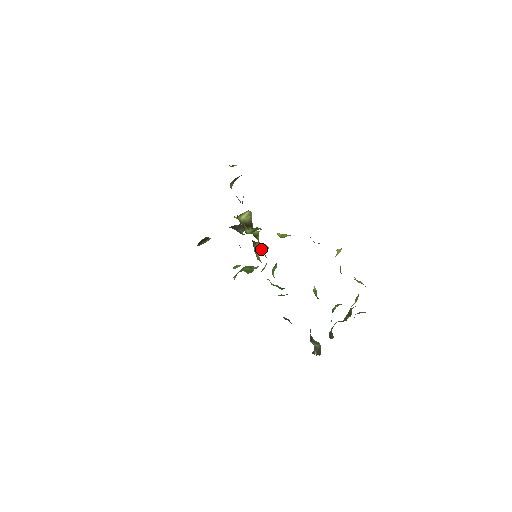
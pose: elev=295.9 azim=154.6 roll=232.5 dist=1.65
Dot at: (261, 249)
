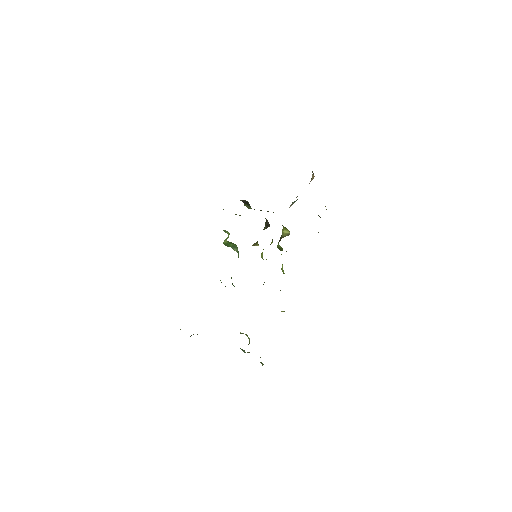
Dot at: occluded
